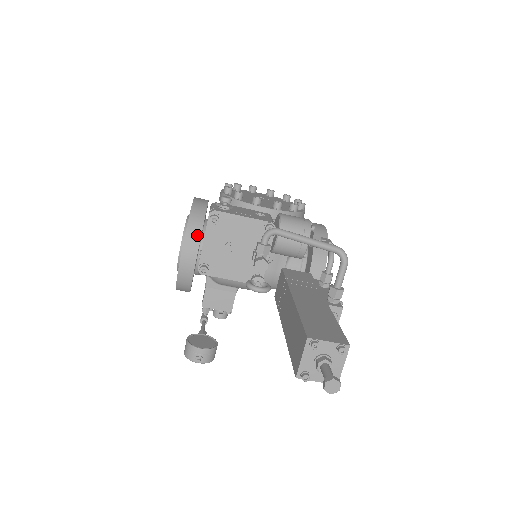
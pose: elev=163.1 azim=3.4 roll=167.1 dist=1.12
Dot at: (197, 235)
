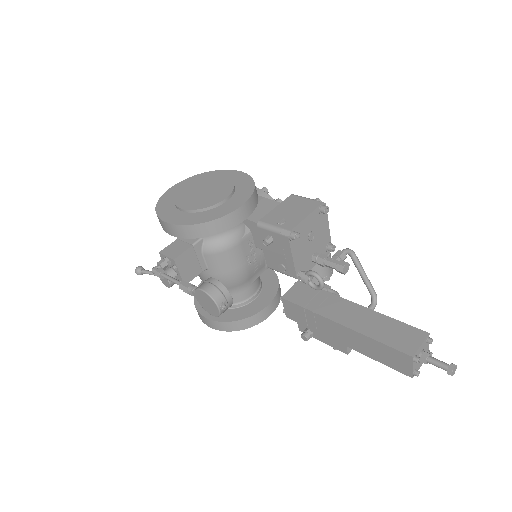
Dot at: (256, 202)
